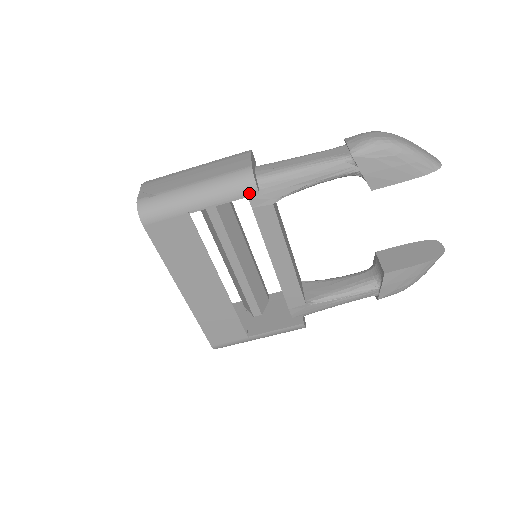
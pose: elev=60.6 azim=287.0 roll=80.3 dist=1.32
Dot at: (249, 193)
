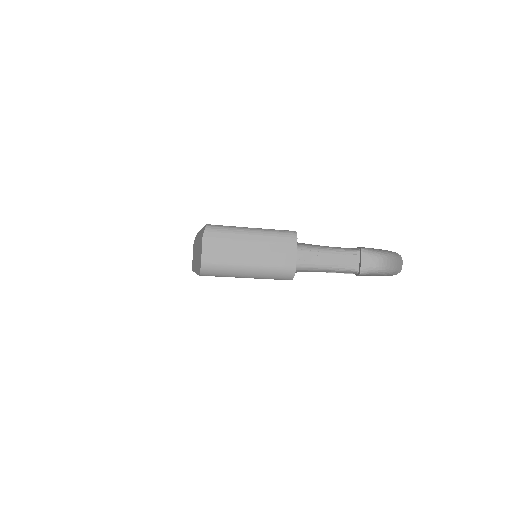
Dot at: occluded
